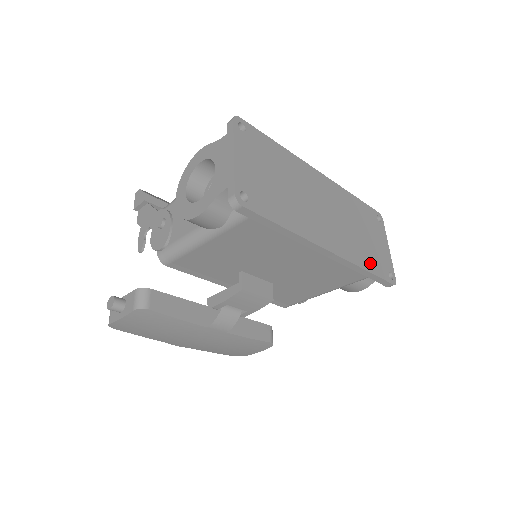
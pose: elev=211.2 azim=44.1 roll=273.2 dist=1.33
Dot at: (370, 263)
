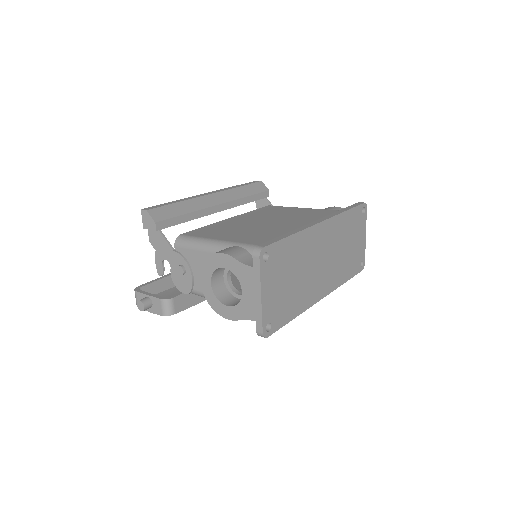
Dot at: (349, 272)
